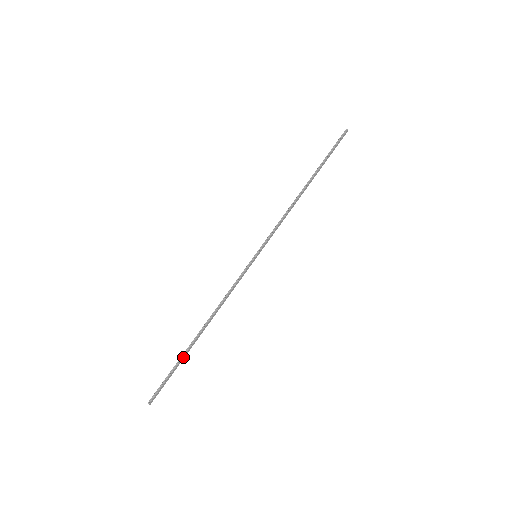
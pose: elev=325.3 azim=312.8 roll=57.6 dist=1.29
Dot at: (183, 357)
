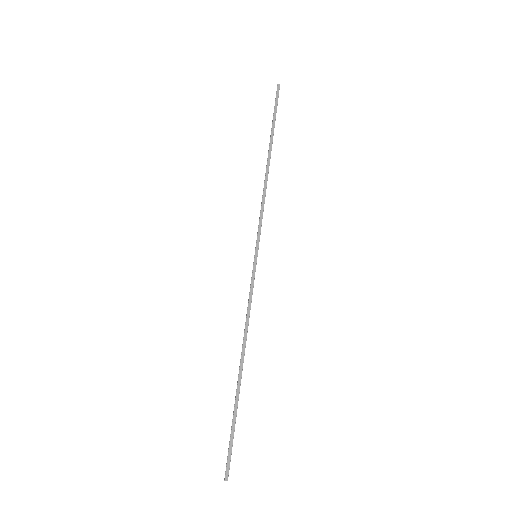
Dot at: (235, 406)
